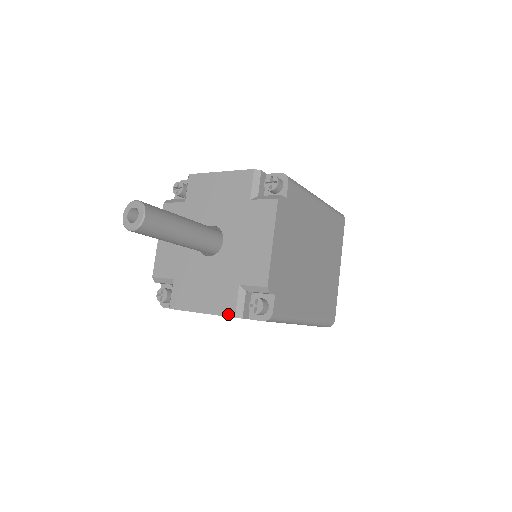
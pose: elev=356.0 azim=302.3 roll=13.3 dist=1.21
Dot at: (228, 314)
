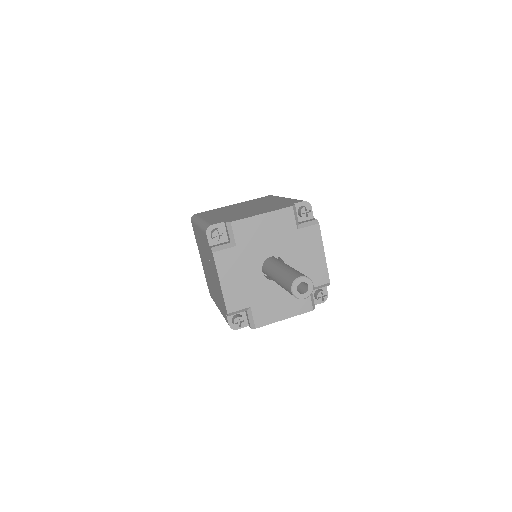
Dot at: (308, 310)
